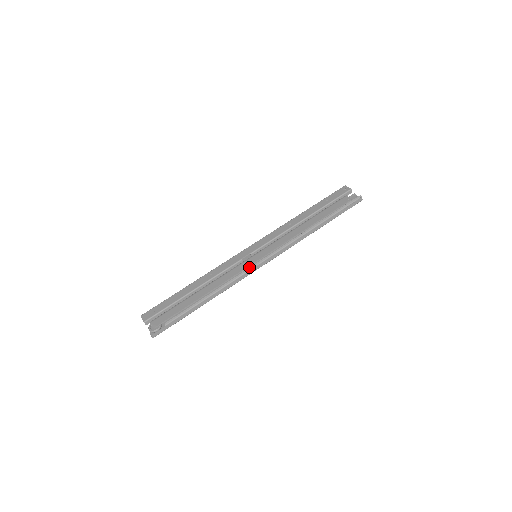
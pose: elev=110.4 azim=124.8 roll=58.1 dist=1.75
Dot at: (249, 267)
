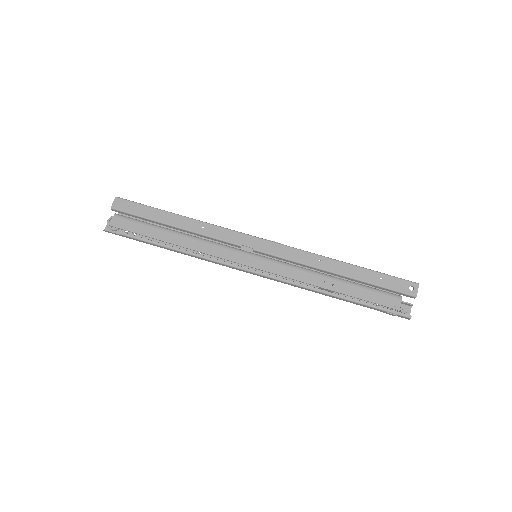
Dot at: occluded
